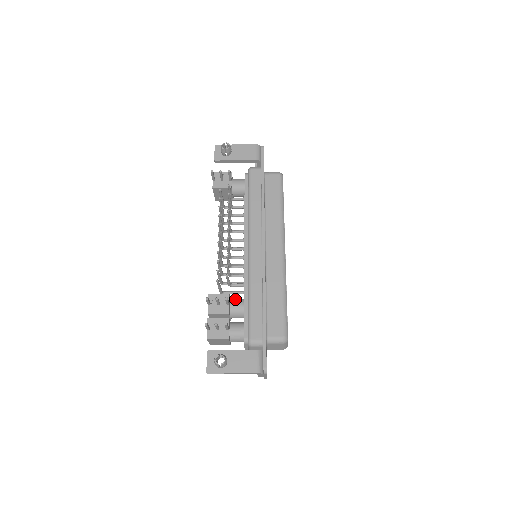
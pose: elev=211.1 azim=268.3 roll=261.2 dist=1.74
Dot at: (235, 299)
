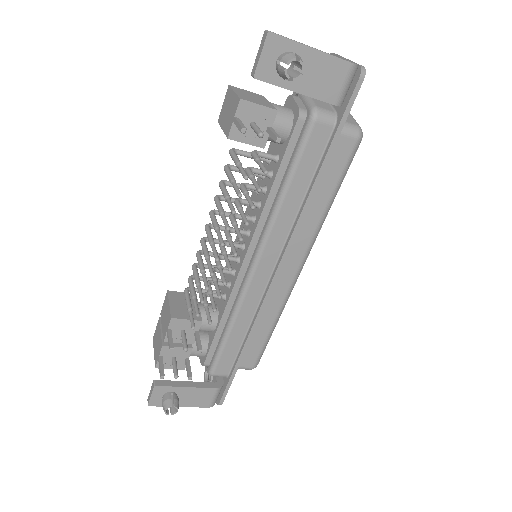
Dot at: occluded
